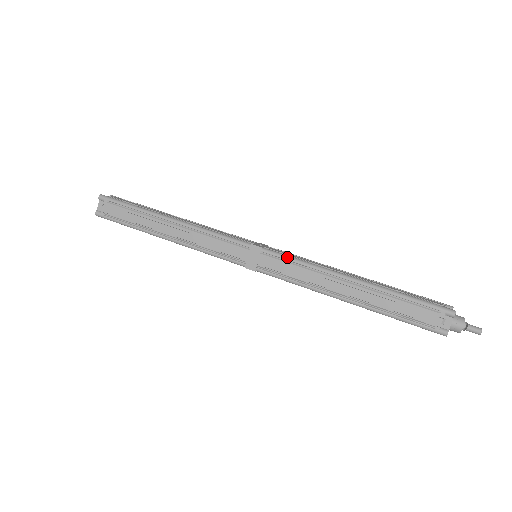
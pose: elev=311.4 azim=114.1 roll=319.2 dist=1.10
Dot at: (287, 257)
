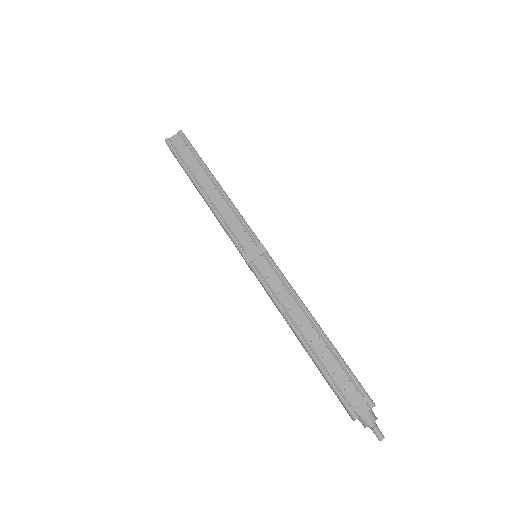
Dot at: (280, 271)
